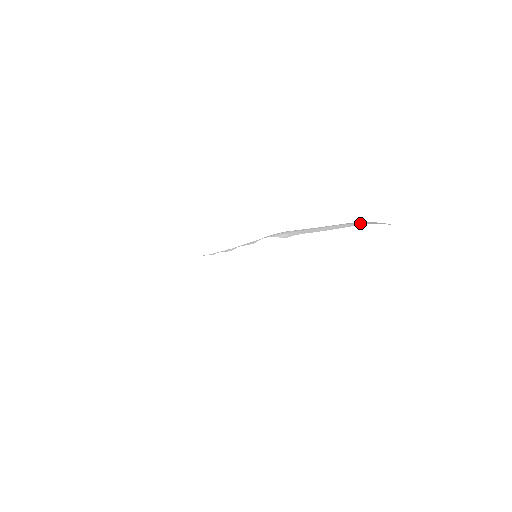
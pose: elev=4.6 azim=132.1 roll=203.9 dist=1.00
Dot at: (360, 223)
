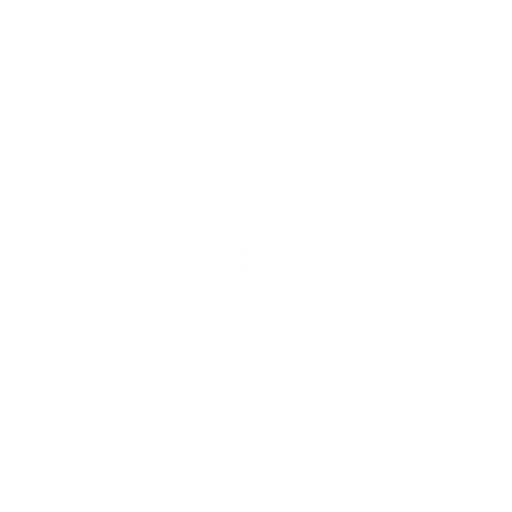
Dot at: occluded
